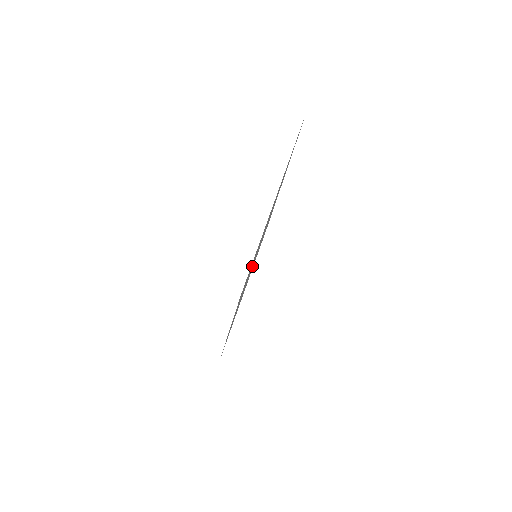
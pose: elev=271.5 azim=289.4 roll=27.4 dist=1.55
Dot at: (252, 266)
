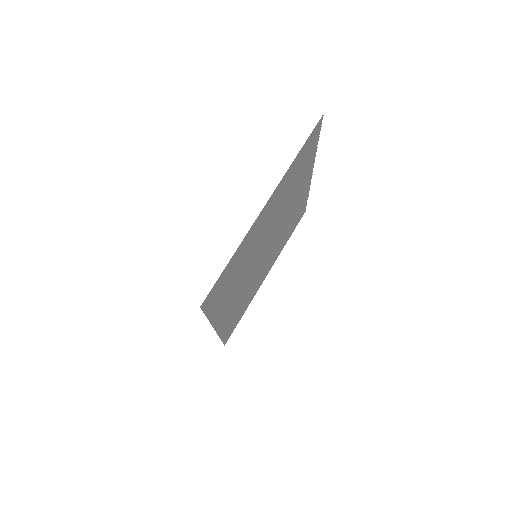
Dot at: (256, 264)
